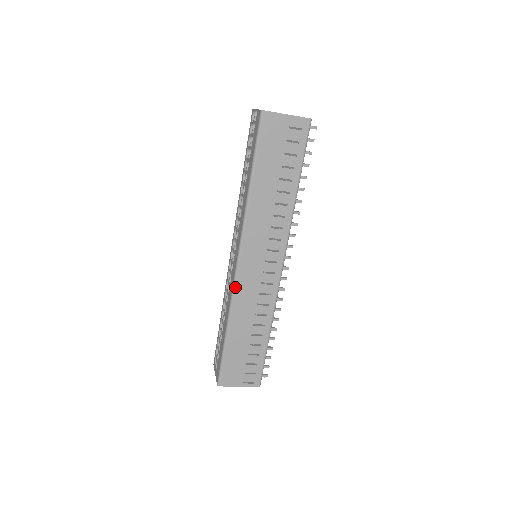
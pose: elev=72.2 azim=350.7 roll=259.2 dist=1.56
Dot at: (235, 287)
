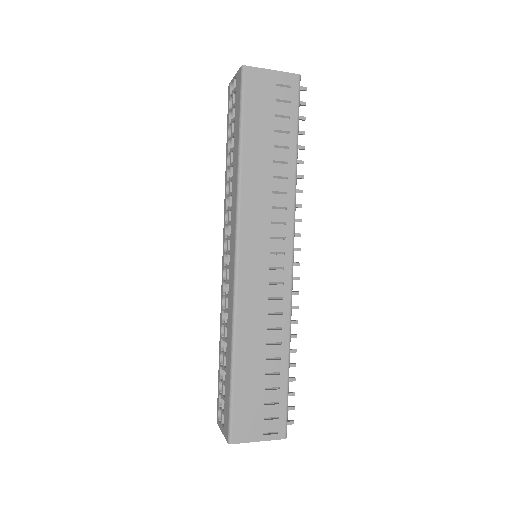
Dot at: (236, 292)
